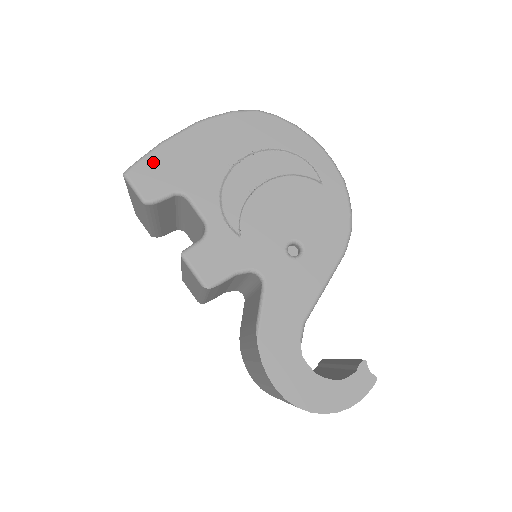
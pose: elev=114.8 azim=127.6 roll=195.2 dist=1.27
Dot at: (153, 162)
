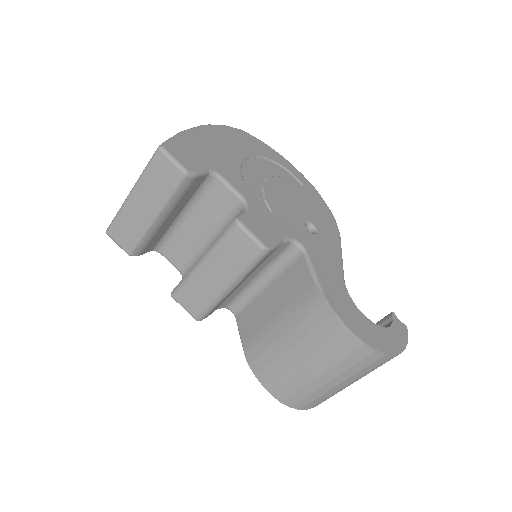
Dot at: (182, 143)
